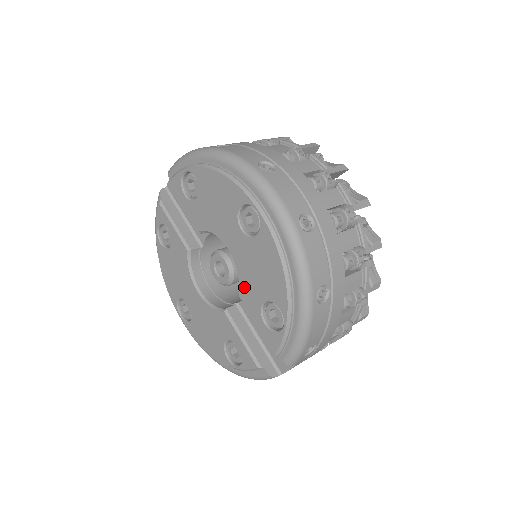
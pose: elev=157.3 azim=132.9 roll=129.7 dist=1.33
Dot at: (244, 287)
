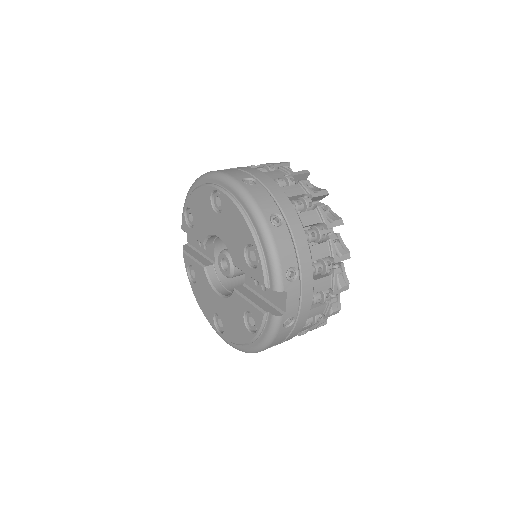
Dot at: (233, 254)
